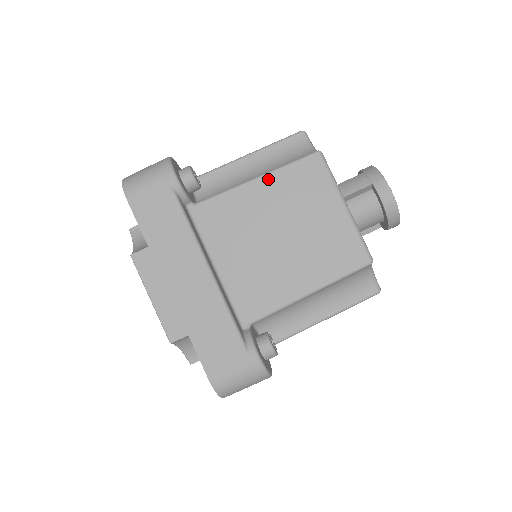
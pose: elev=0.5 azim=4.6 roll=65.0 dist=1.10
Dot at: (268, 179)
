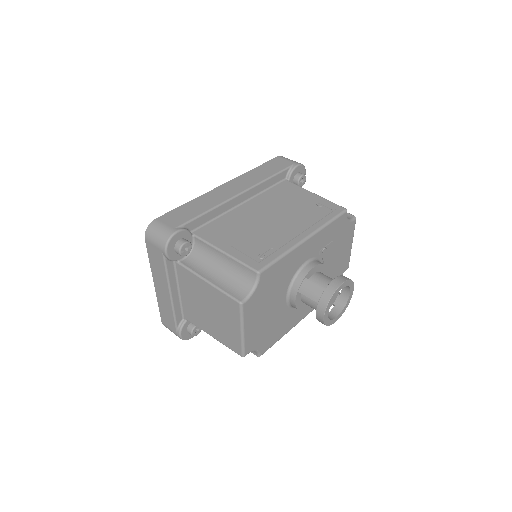
Dot at: (212, 288)
